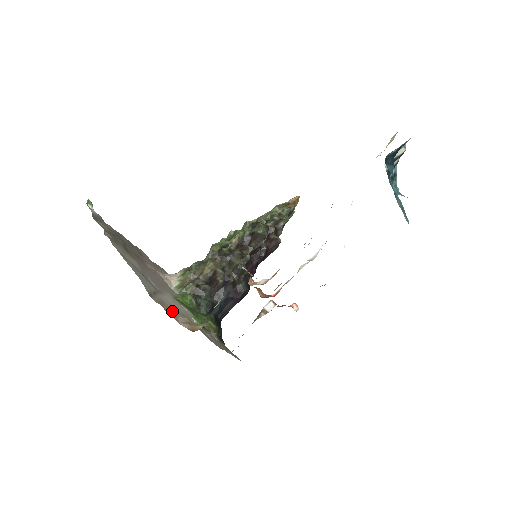
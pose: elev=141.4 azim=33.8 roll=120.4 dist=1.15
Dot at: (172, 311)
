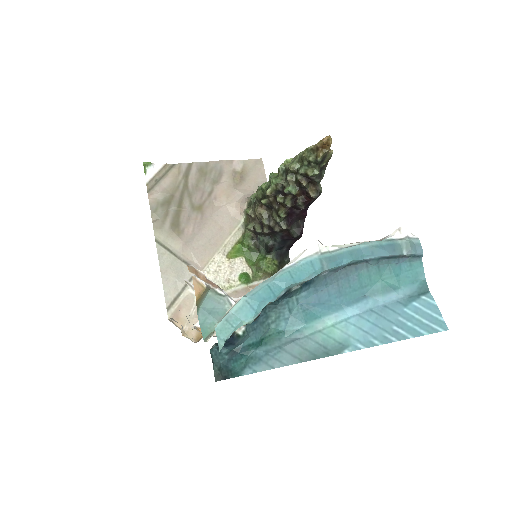
Dot at: (194, 309)
